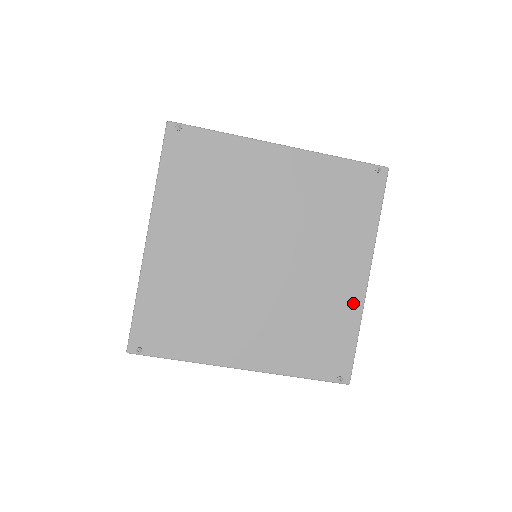
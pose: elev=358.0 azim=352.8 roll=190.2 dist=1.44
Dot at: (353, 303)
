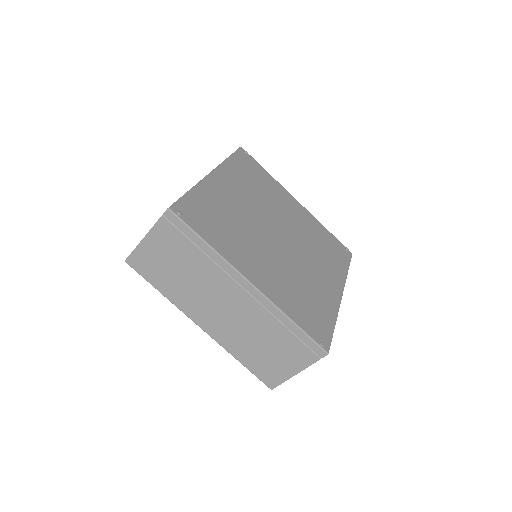
Dot at: (333, 302)
